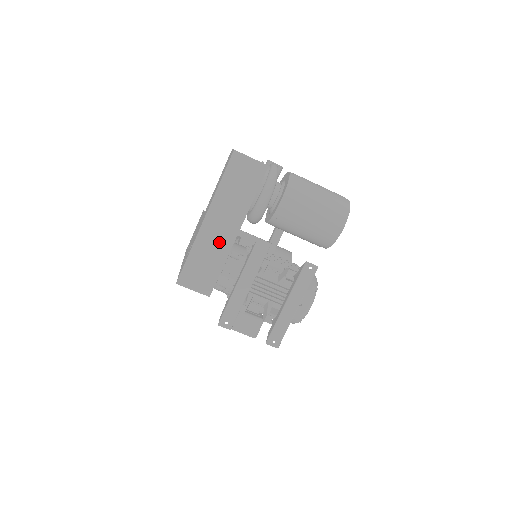
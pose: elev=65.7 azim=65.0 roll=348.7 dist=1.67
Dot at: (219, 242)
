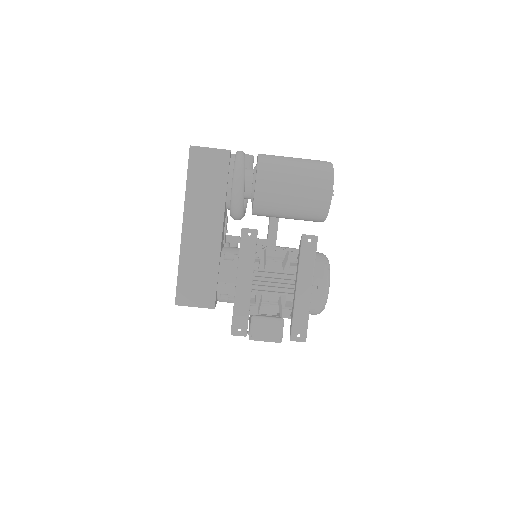
Dot at: (205, 246)
